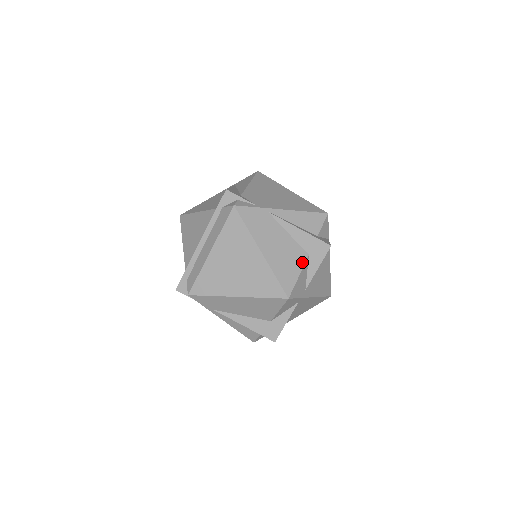
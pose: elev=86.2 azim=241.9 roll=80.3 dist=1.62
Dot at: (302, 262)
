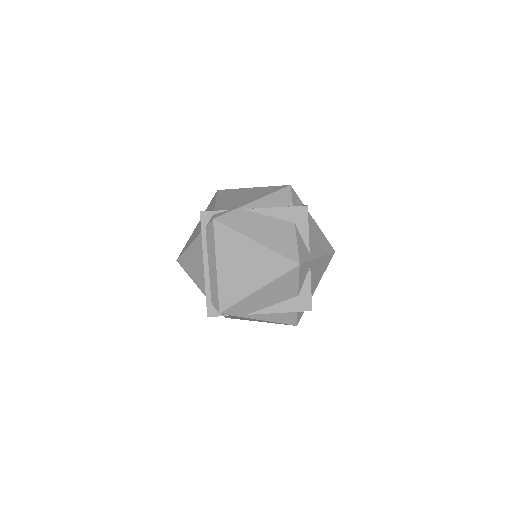
Dot at: (293, 232)
